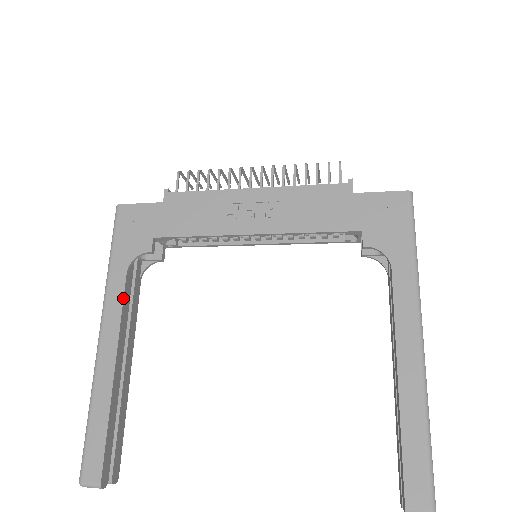
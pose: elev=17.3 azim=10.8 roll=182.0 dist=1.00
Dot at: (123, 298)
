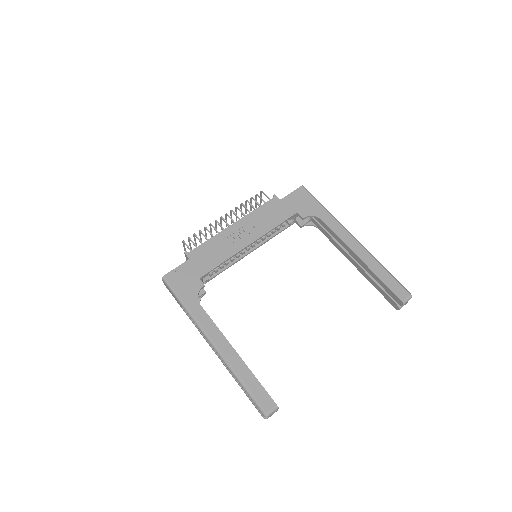
Dot at: (209, 316)
